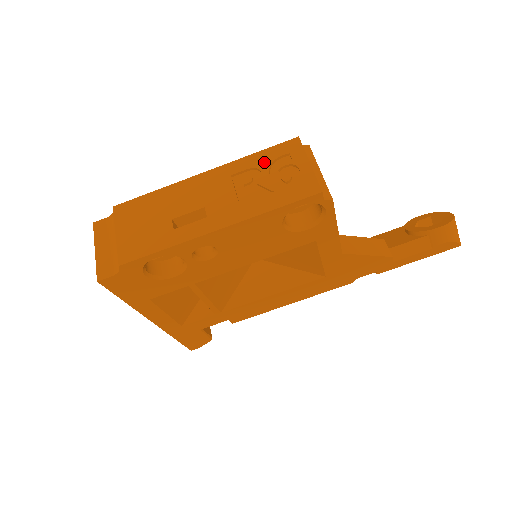
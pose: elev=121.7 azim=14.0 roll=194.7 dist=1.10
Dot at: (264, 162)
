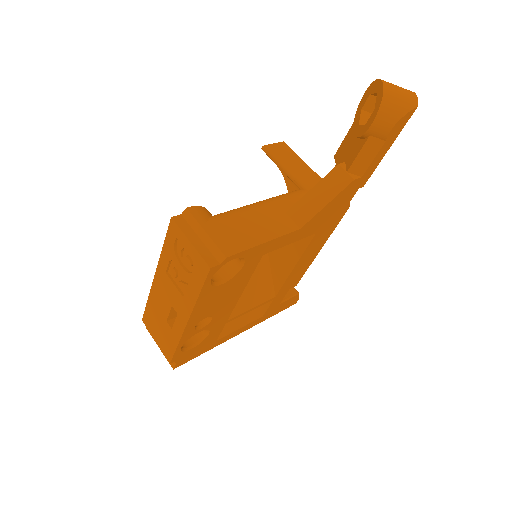
Dot at: (171, 253)
